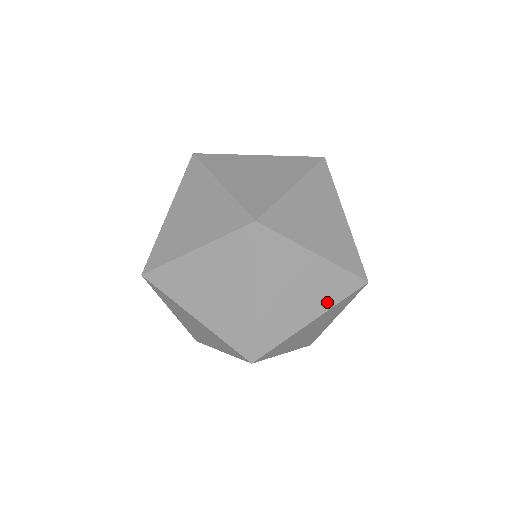
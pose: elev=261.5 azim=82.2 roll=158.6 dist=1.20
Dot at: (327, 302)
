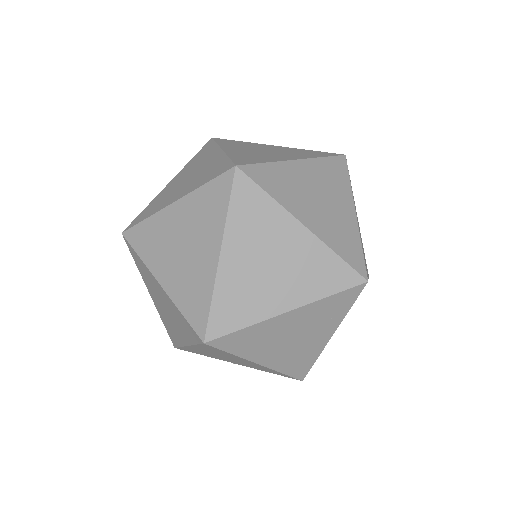
Dot at: (335, 320)
